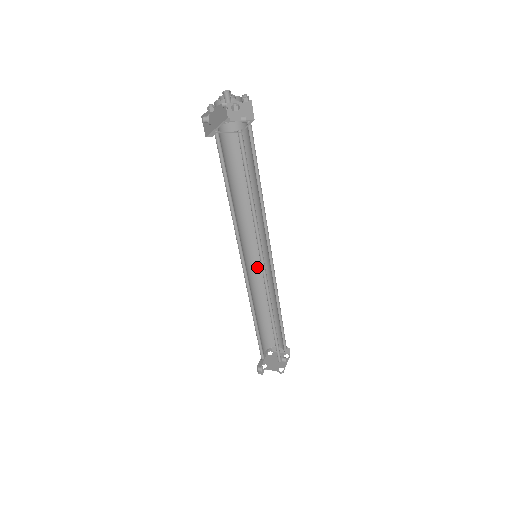
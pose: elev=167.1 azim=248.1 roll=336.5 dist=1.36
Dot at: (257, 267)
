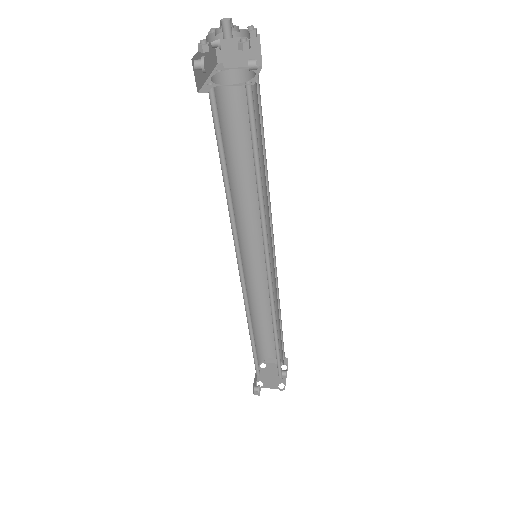
Dot at: (253, 268)
